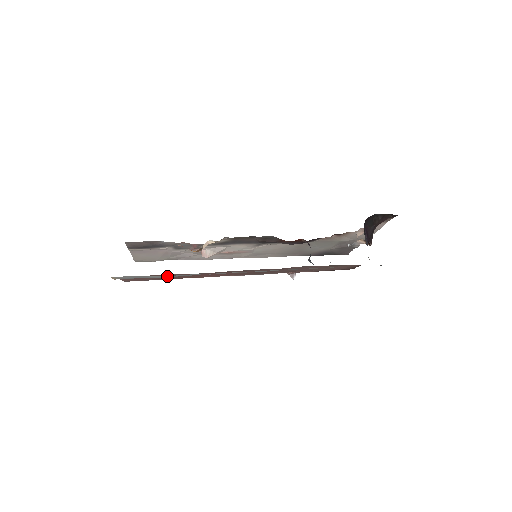
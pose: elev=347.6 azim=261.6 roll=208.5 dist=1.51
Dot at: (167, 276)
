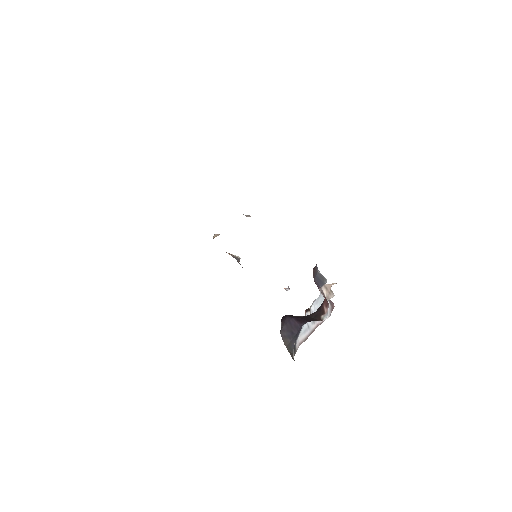
Dot at: occluded
